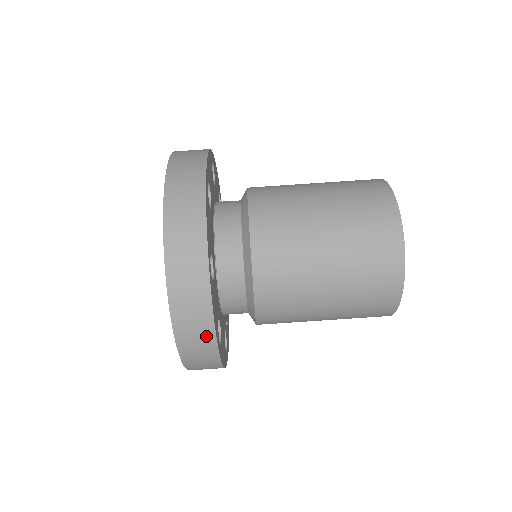
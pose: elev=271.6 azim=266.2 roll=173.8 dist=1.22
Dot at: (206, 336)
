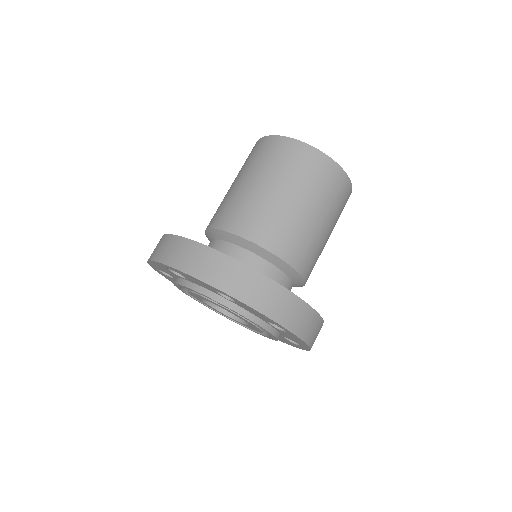
Dot at: (214, 258)
